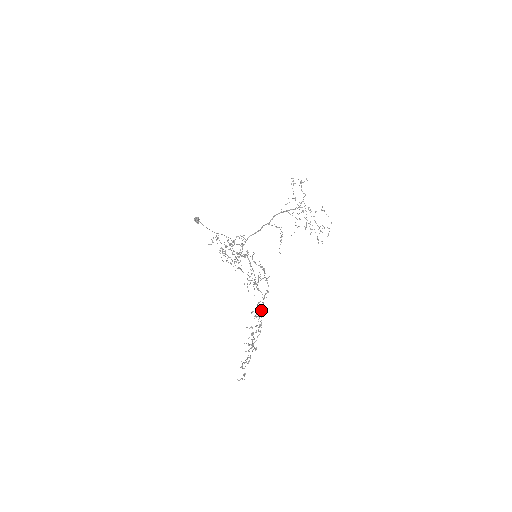
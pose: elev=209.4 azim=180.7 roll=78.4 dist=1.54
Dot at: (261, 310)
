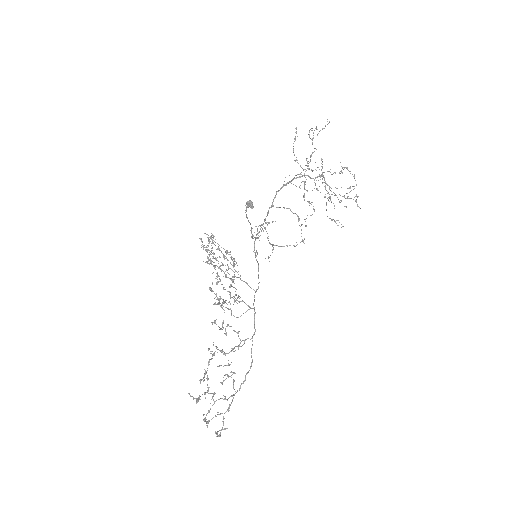
Dot at: occluded
